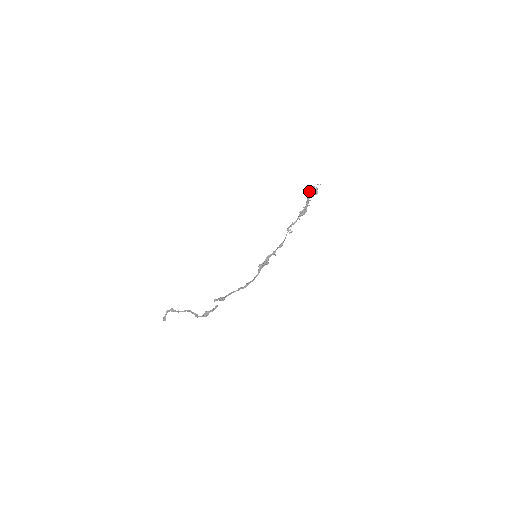
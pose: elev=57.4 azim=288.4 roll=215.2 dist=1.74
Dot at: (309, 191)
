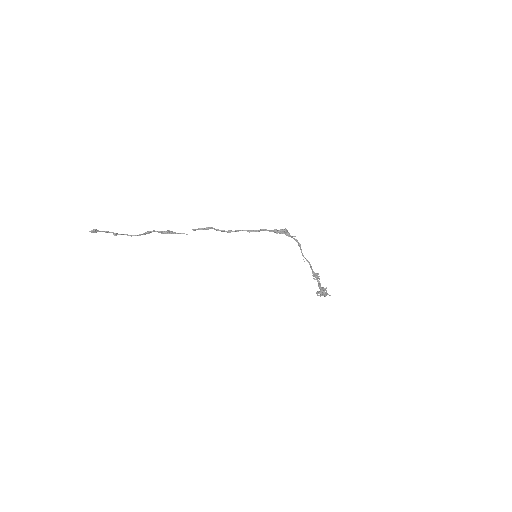
Dot at: (321, 289)
